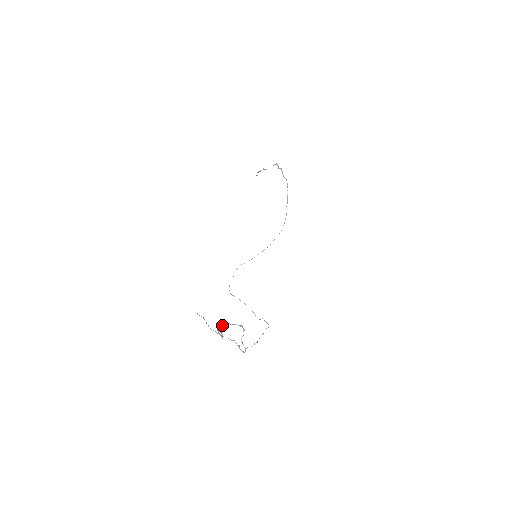
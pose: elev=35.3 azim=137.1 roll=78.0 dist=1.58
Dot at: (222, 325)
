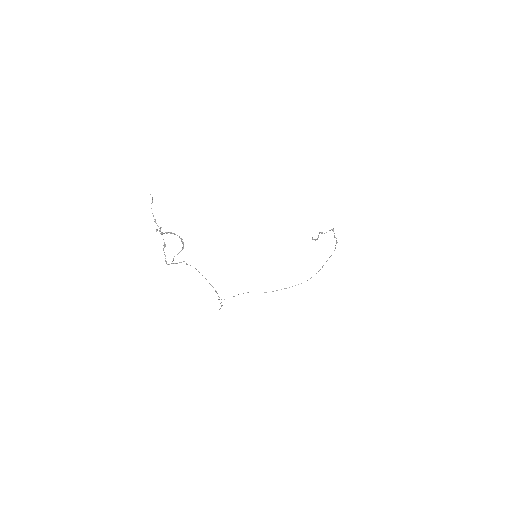
Dot at: (168, 232)
